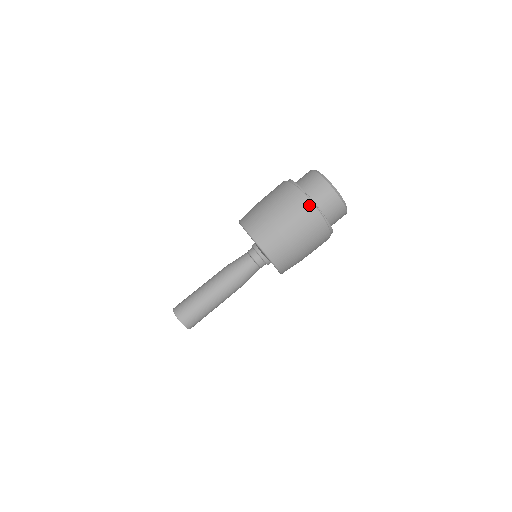
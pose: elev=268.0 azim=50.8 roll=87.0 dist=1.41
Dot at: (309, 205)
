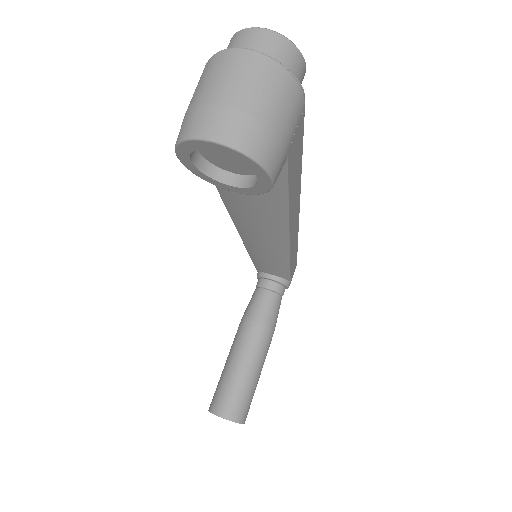
Dot at: (243, 54)
